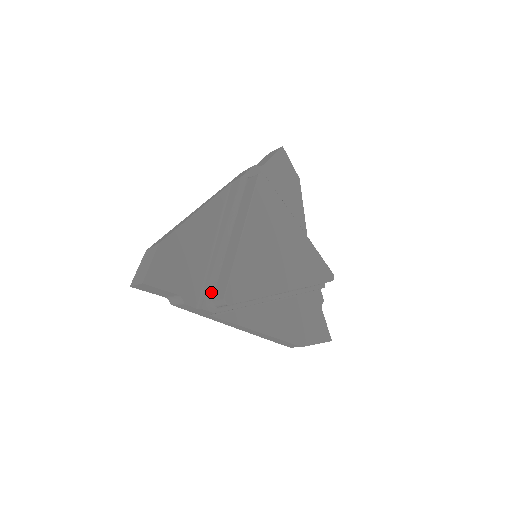
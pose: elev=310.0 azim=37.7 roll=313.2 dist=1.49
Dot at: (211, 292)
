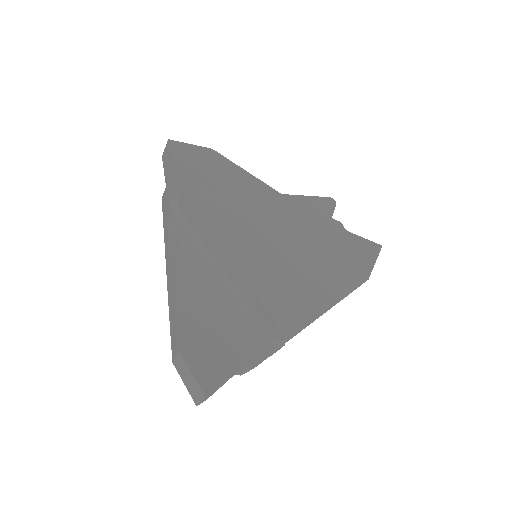
Dot at: (262, 334)
